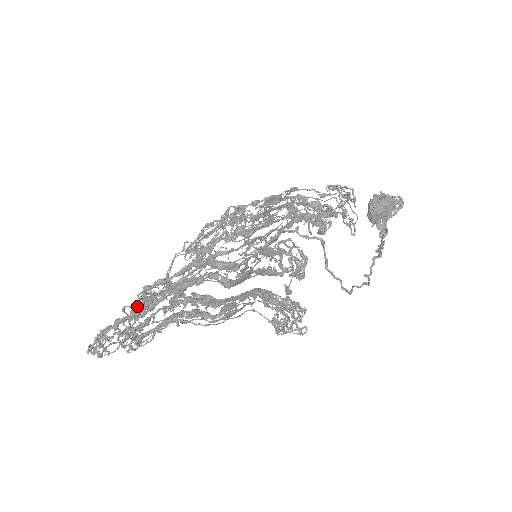
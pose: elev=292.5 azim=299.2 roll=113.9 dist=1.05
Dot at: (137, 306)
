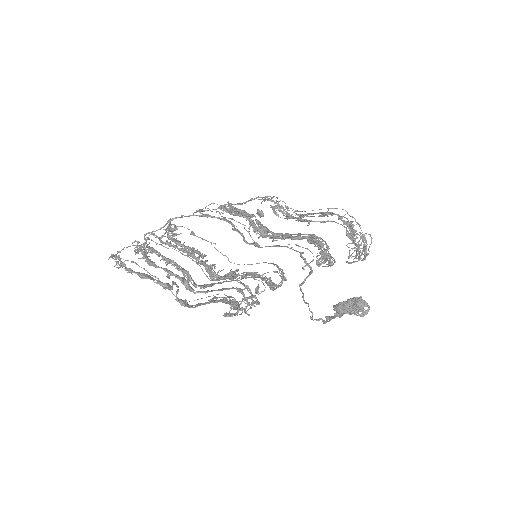
Dot at: (142, 275)
